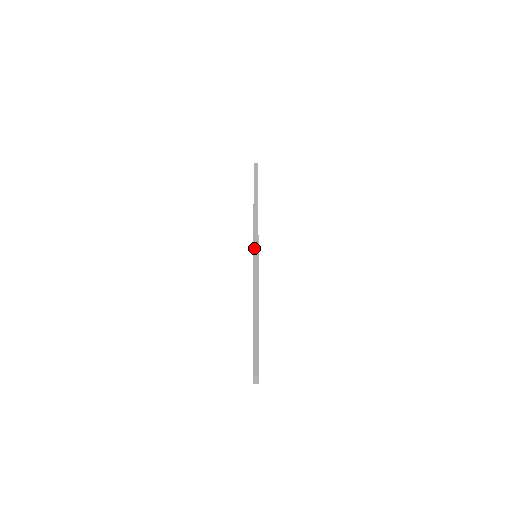
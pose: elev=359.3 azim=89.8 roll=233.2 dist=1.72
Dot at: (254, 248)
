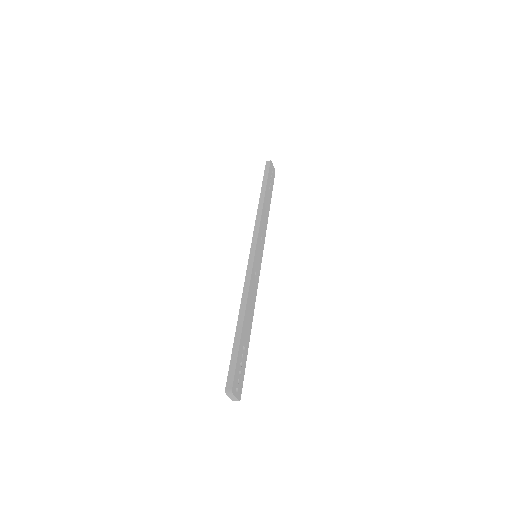
Dot at: (251, 247)
